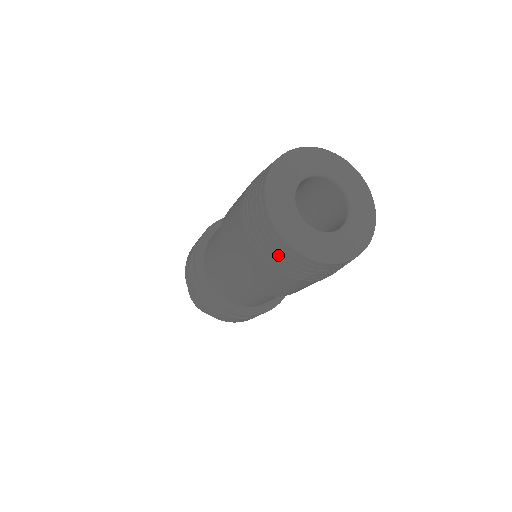
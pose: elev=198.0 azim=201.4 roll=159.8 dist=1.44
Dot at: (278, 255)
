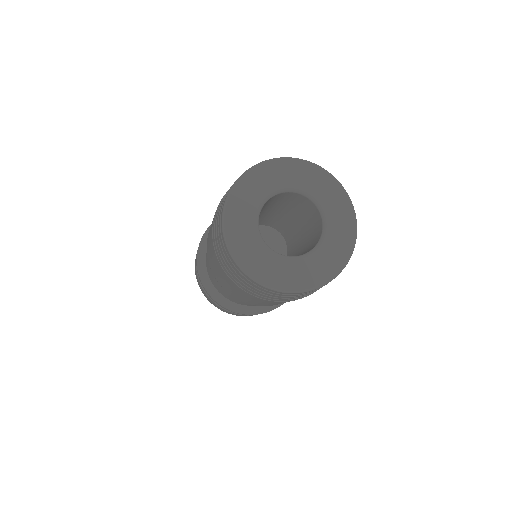
Dot at: (261, 292)
